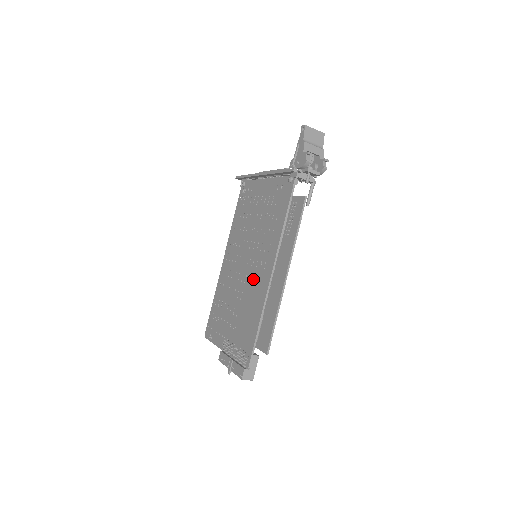
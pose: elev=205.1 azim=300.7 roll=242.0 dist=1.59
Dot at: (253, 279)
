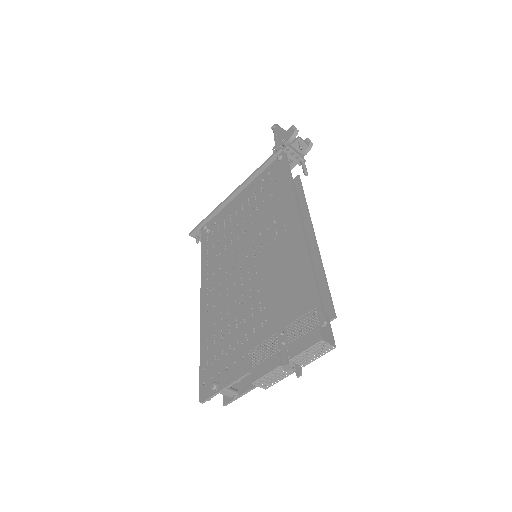
Dot at: (271, 255)
